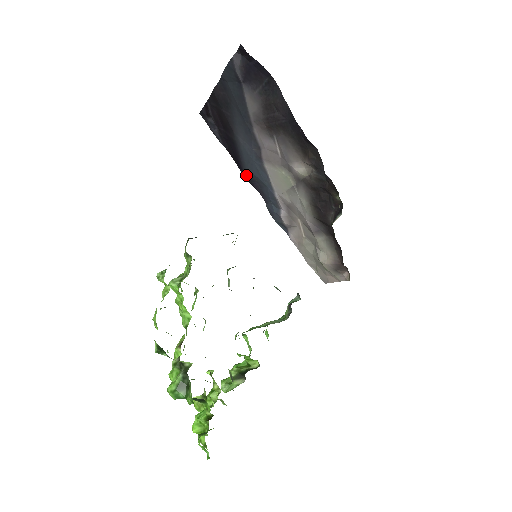
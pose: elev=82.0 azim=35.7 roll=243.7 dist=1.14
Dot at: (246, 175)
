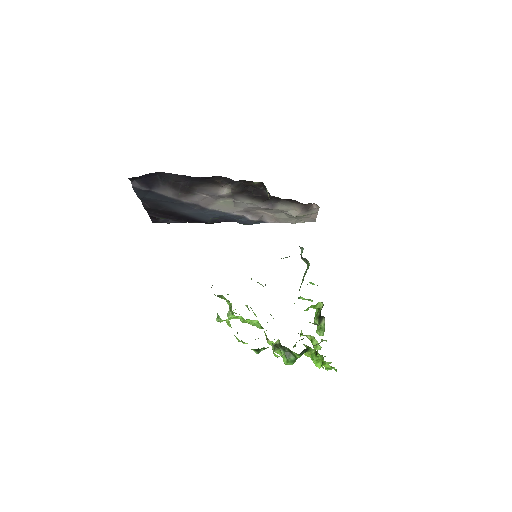
Dot at: (209, 222)
